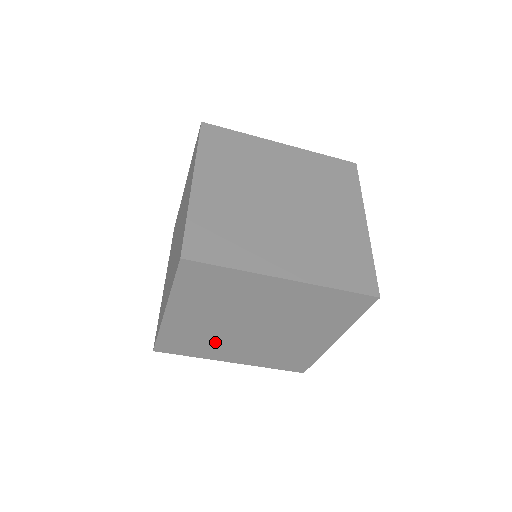
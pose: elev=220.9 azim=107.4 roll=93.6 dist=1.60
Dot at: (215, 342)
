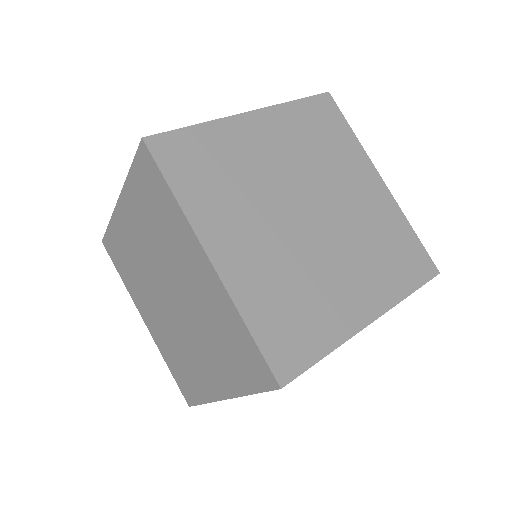
Dot at: (241, 198)
